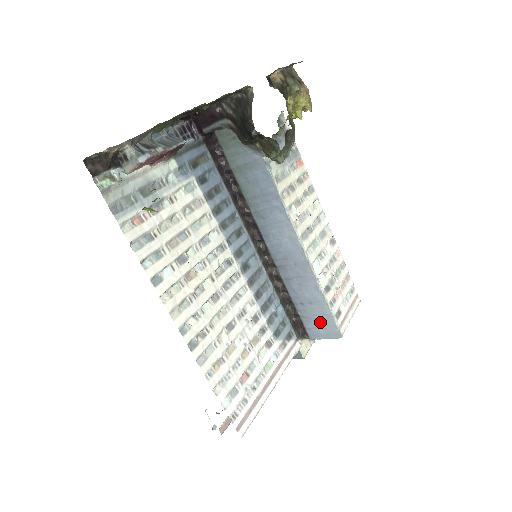
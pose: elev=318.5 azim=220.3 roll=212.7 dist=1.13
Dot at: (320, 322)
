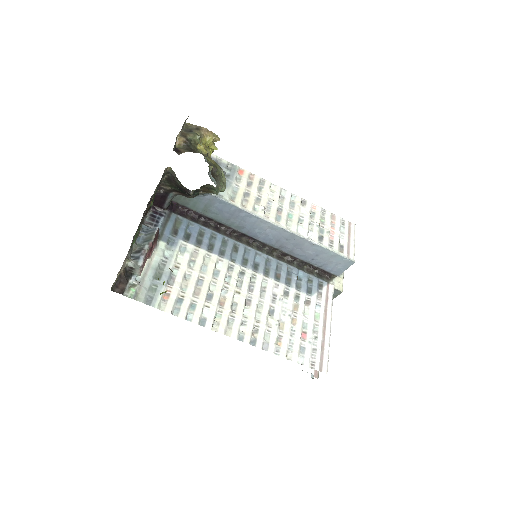
Dot at: (333, 262)
